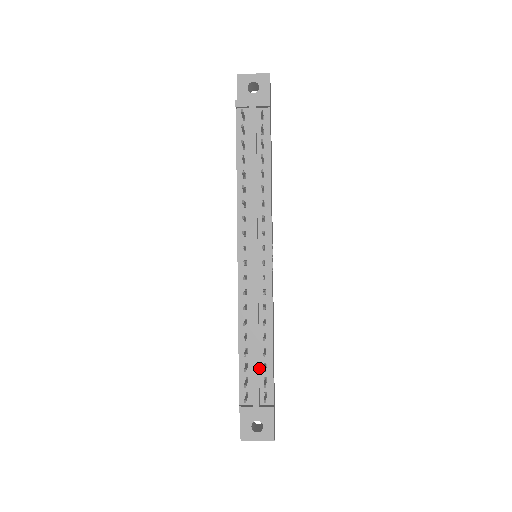
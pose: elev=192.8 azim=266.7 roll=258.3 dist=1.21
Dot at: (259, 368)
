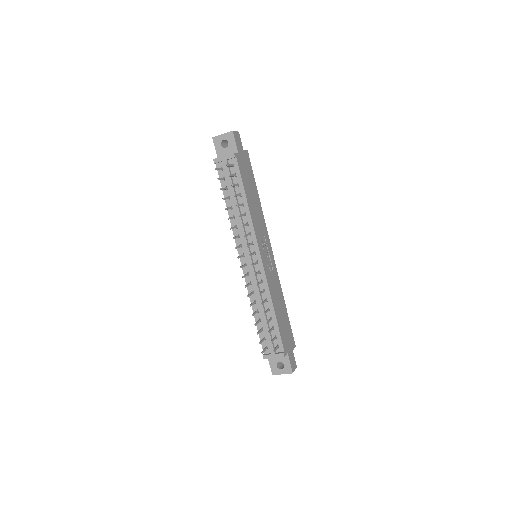
Dot at: occluded
